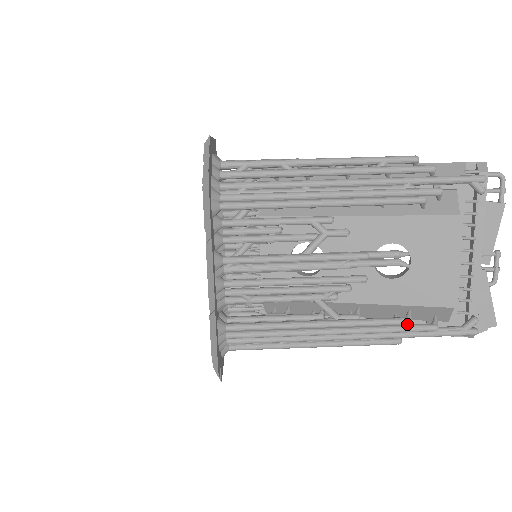
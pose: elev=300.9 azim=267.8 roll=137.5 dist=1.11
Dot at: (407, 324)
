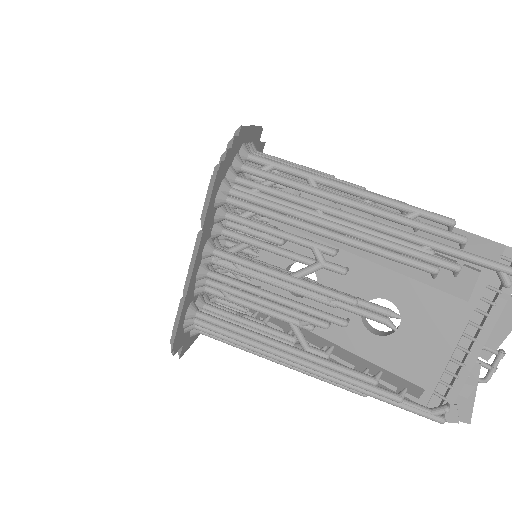
Dot at: (371, 384)
